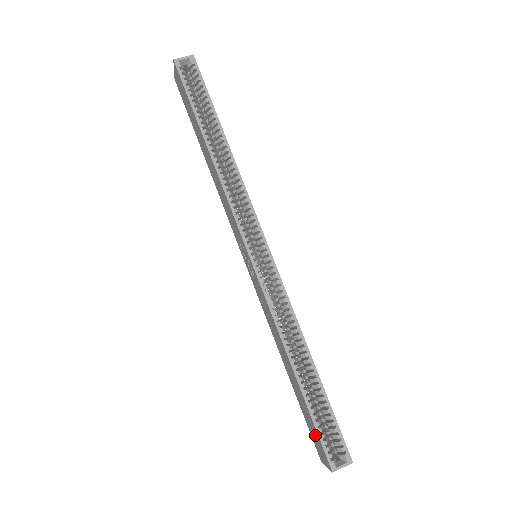
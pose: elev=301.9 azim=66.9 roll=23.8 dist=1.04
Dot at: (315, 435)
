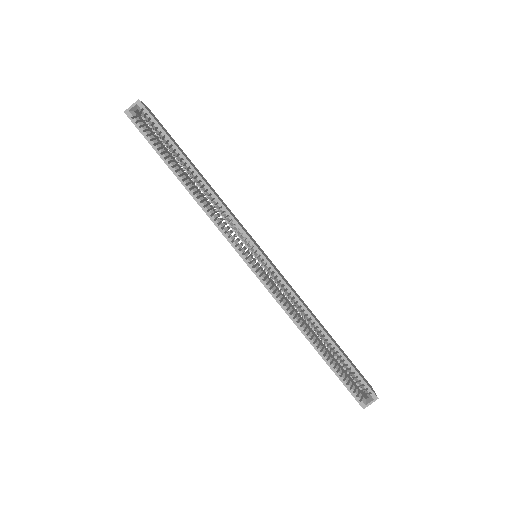
Dot at: occluded
